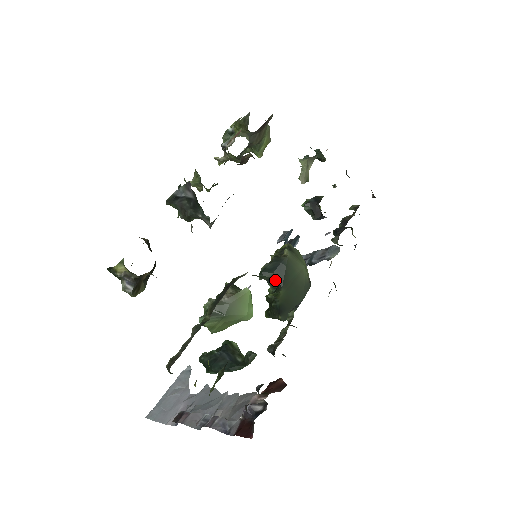
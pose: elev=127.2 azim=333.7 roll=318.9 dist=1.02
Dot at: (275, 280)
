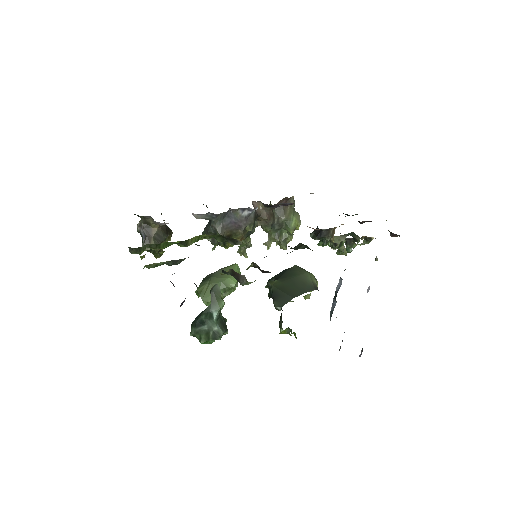
Dot at: (275, 278)
